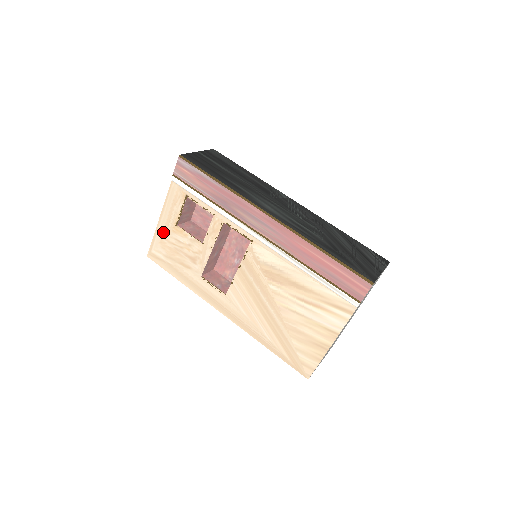
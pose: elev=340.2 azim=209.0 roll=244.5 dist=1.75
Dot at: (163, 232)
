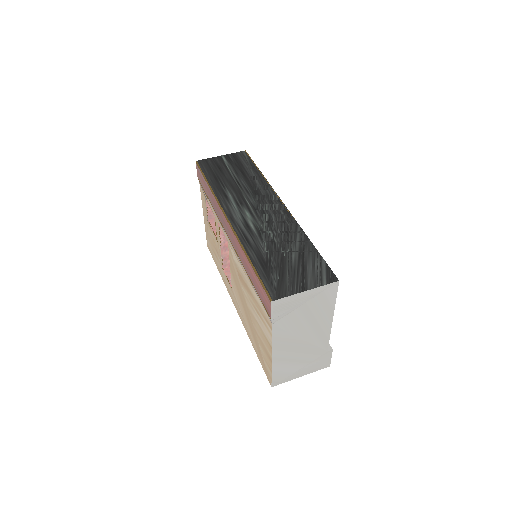
Dot at: (206, 227)
